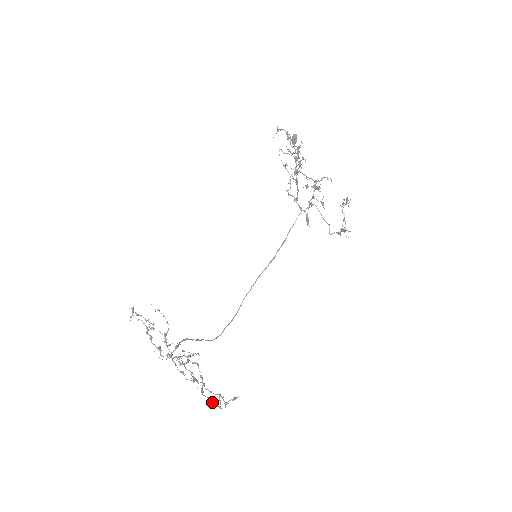
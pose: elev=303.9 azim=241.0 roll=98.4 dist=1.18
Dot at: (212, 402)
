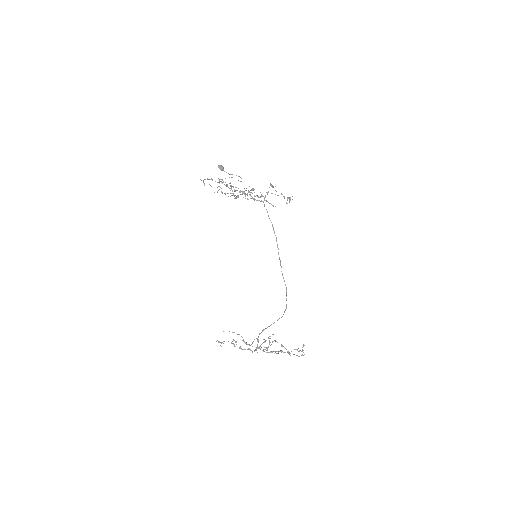
Dot at: occluded
